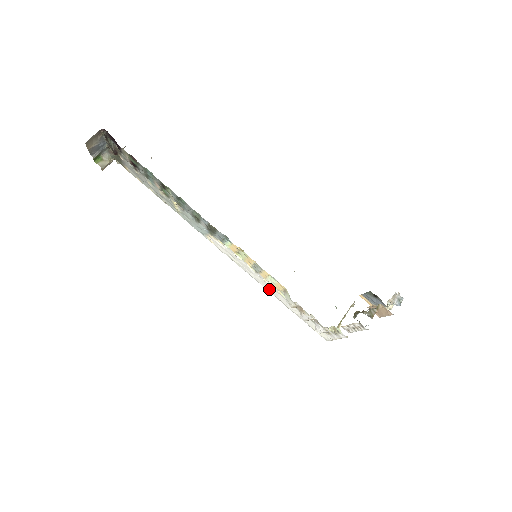
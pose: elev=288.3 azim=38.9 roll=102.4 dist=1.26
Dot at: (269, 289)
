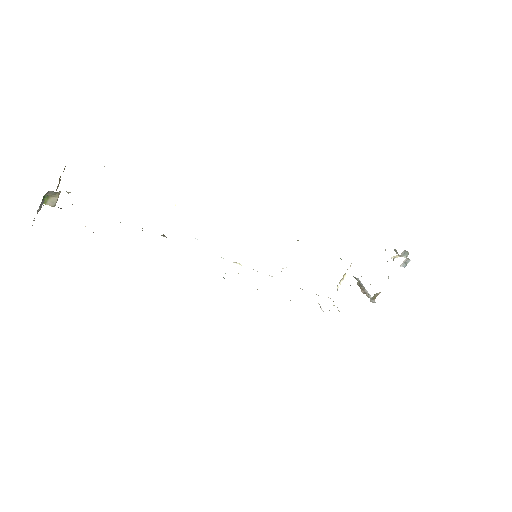
Dot at: occluded
